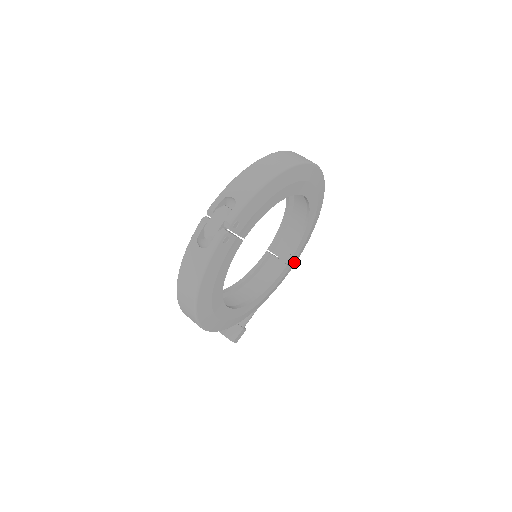
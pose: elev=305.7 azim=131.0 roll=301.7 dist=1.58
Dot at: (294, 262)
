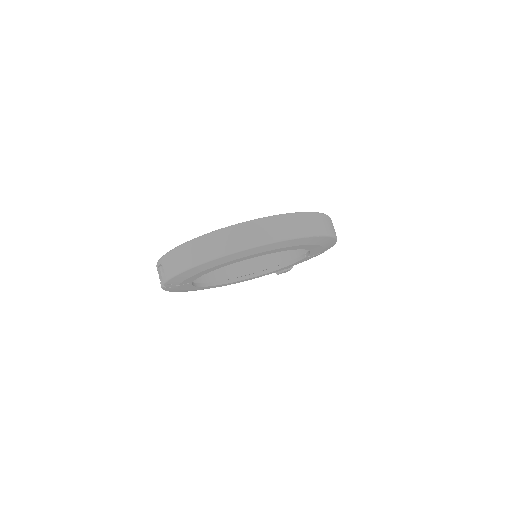
Dot at: (323, 251)
